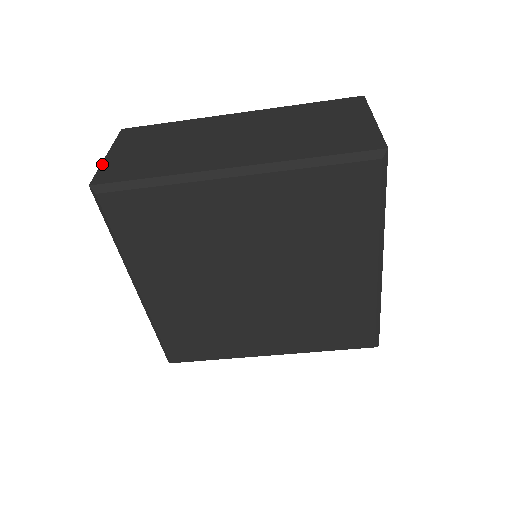
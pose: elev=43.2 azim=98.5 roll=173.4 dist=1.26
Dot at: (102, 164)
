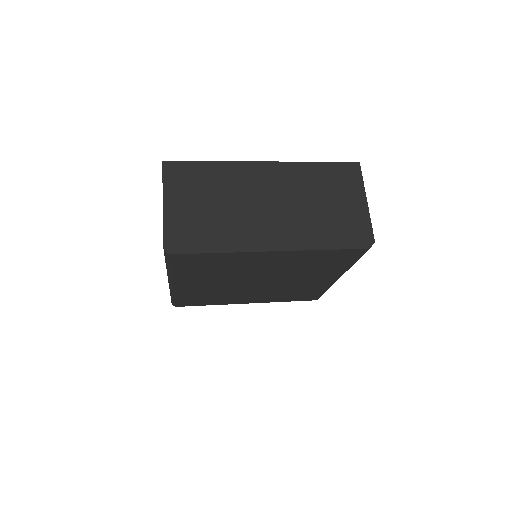
Dot at: (164, 218)
